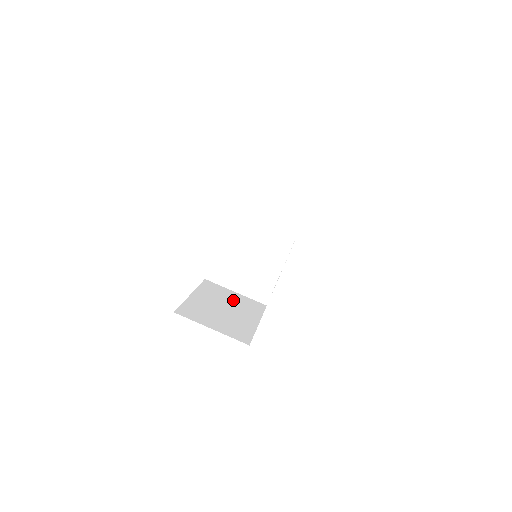
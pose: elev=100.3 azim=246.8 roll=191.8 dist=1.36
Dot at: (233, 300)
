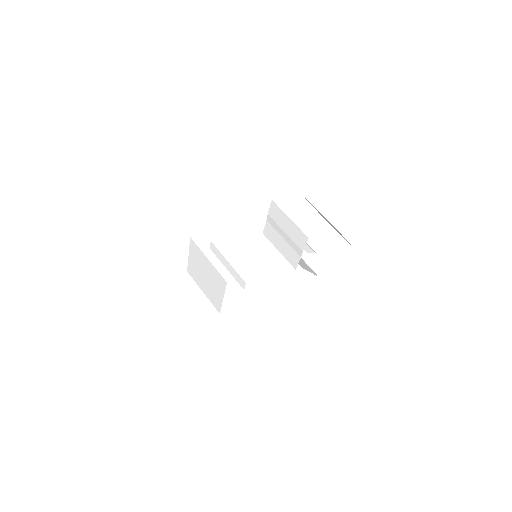
Dot at: (189, 301)
